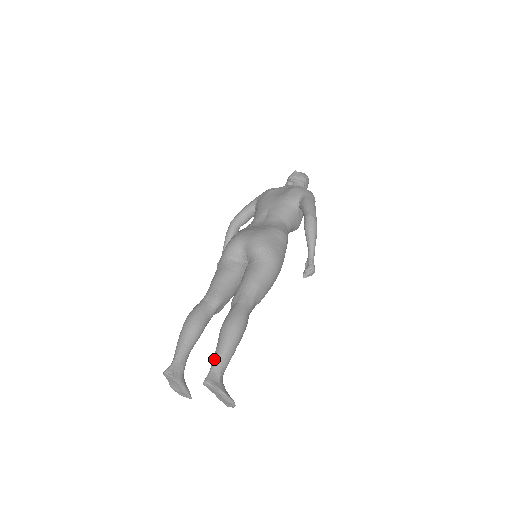
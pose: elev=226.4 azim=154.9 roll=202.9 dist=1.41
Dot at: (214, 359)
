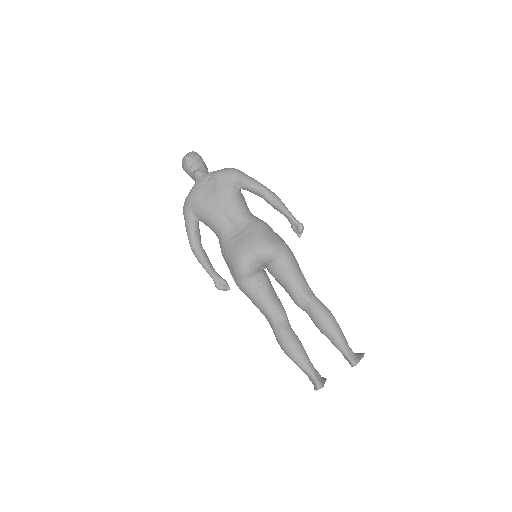
Dot at: (341, 348)
